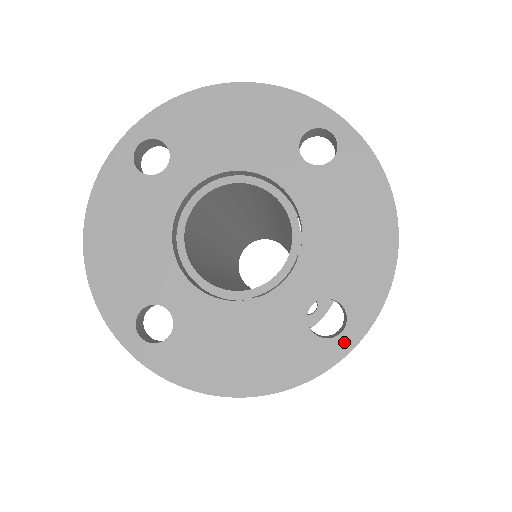
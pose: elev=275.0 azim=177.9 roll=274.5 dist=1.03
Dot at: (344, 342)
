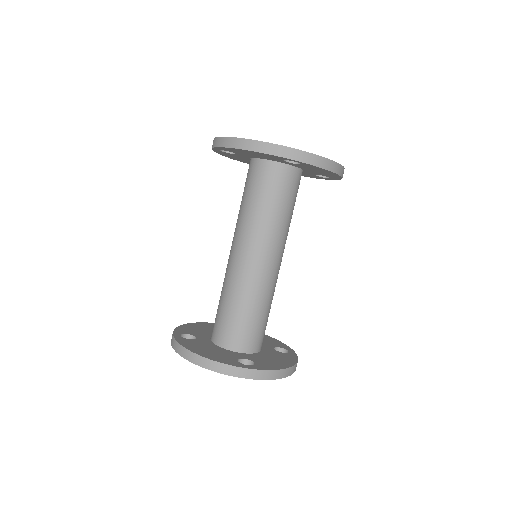
Dot at: occluded
